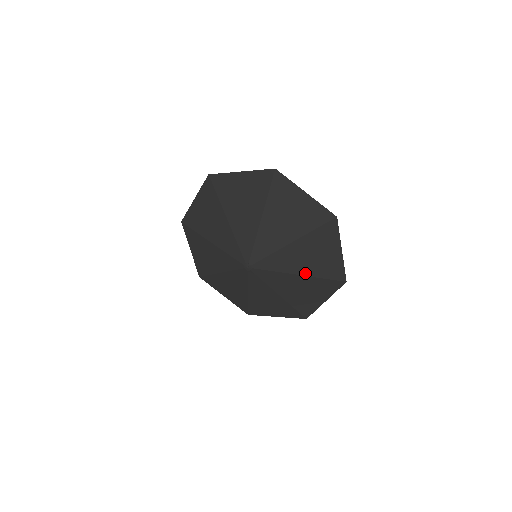
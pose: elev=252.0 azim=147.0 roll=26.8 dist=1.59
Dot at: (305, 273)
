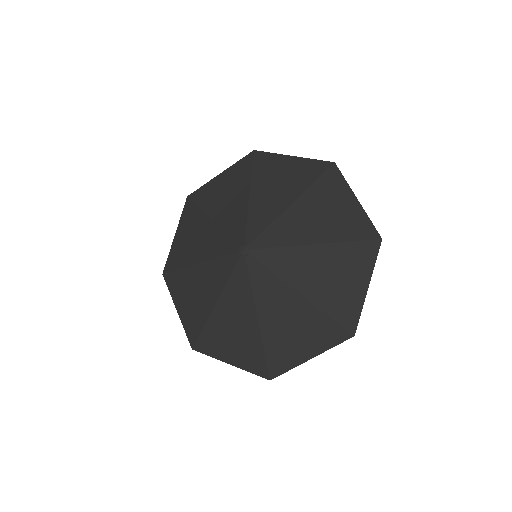
Dot at: (322, 240)
